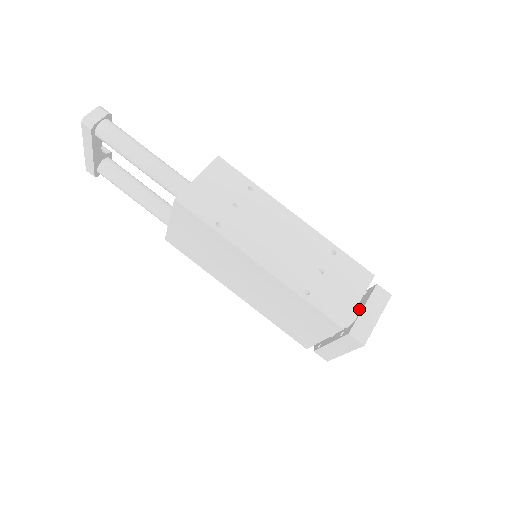
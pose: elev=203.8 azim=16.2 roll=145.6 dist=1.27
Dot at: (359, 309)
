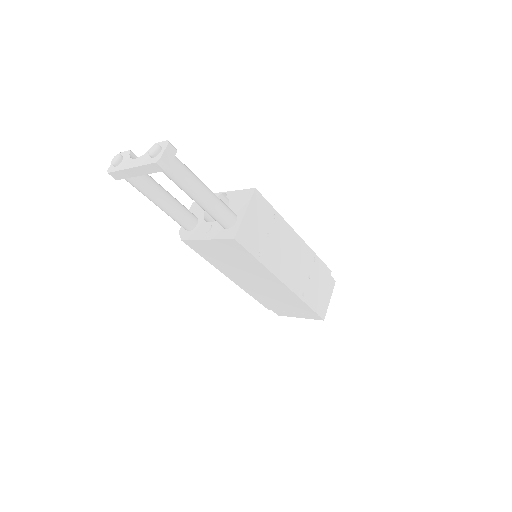
Dot at: occluded
